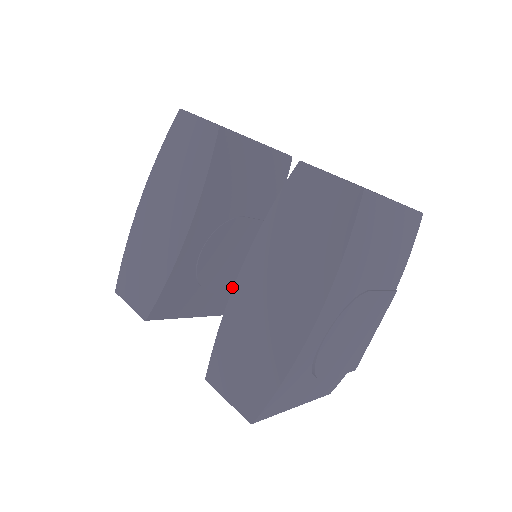
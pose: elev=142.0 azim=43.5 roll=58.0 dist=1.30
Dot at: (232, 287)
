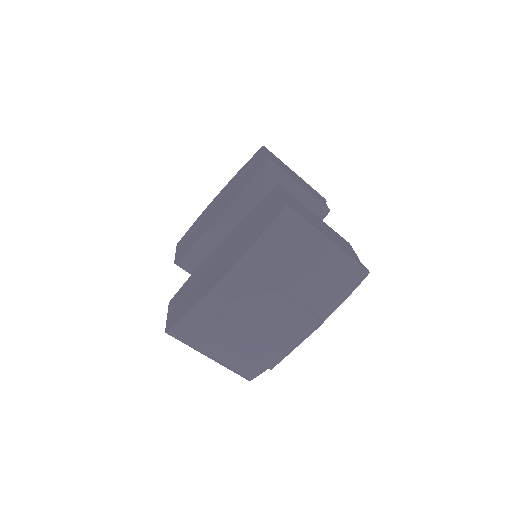
Dot at: occluded
